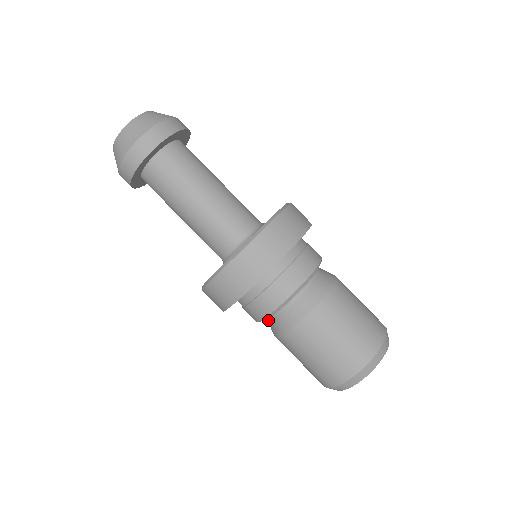
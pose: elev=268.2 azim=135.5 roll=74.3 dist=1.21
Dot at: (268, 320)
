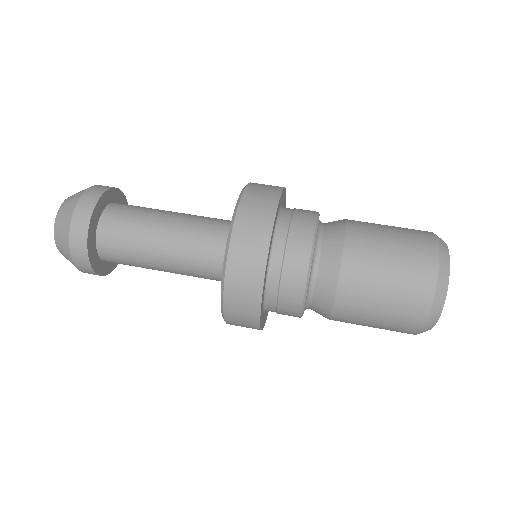
Dot at: (310, 308)
